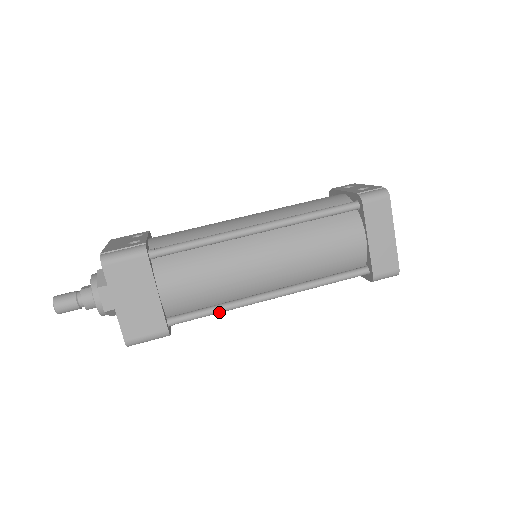
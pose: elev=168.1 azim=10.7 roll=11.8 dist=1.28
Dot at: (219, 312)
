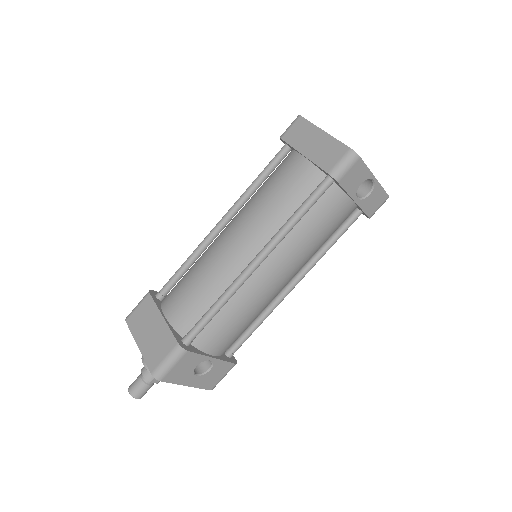
Dot at: (218, 306)
